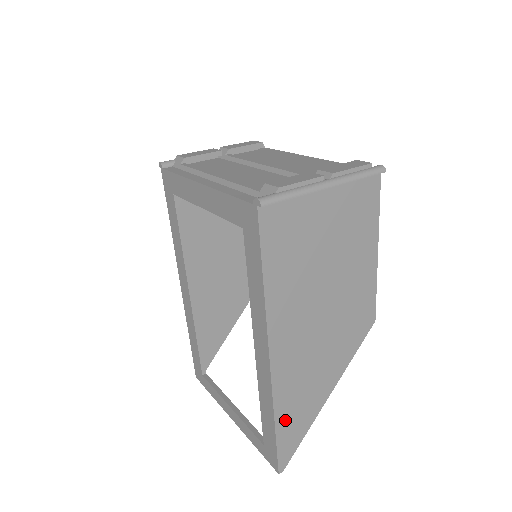
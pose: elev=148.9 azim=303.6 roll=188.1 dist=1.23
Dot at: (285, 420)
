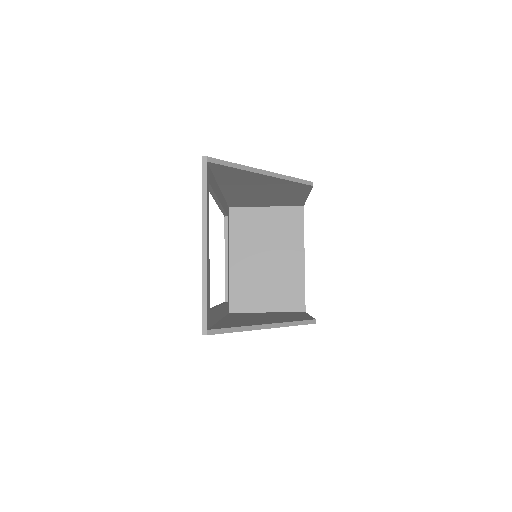
Dot at: occluded
